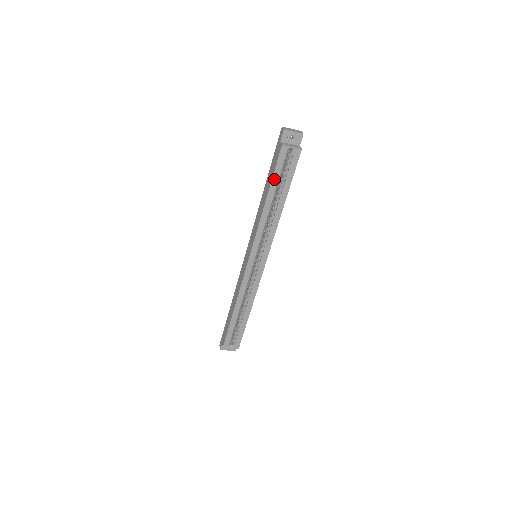
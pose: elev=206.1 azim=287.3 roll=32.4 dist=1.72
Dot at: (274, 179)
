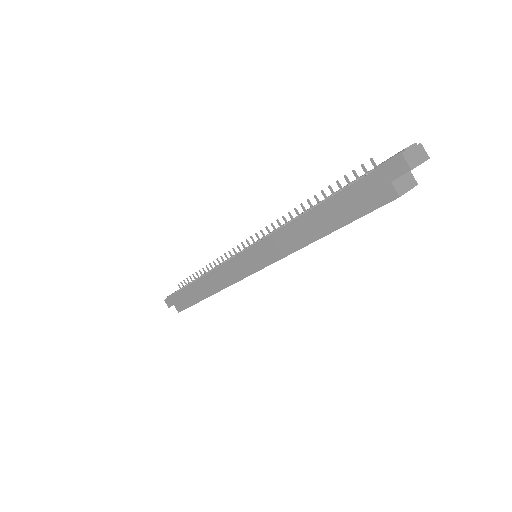
Dot at: (350, 222)
